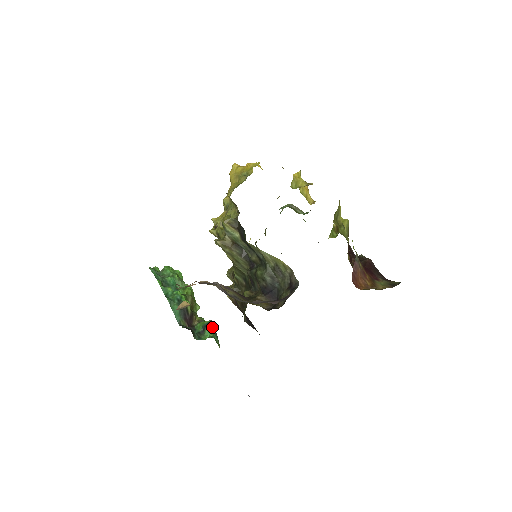
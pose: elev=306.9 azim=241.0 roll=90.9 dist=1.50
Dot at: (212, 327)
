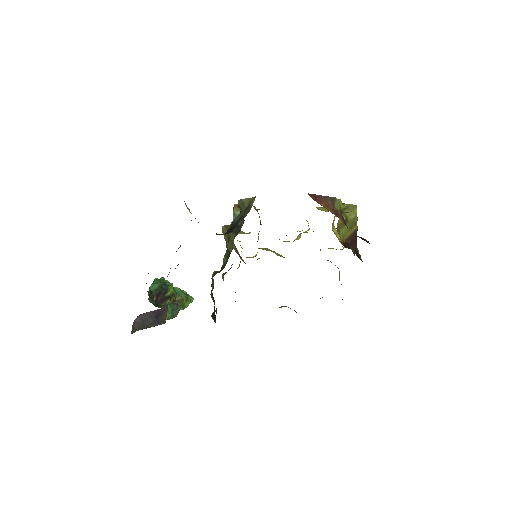
Dot at: (175, 305)
